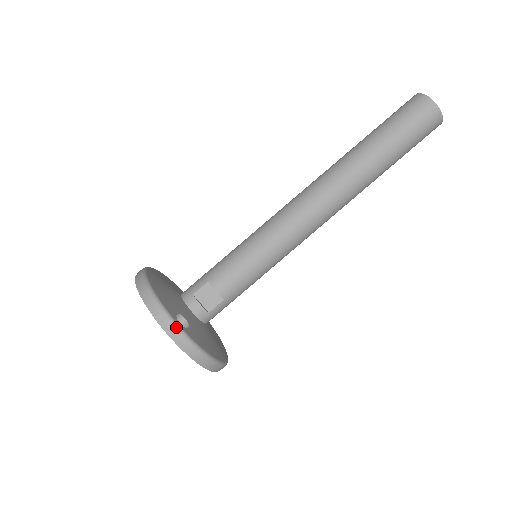
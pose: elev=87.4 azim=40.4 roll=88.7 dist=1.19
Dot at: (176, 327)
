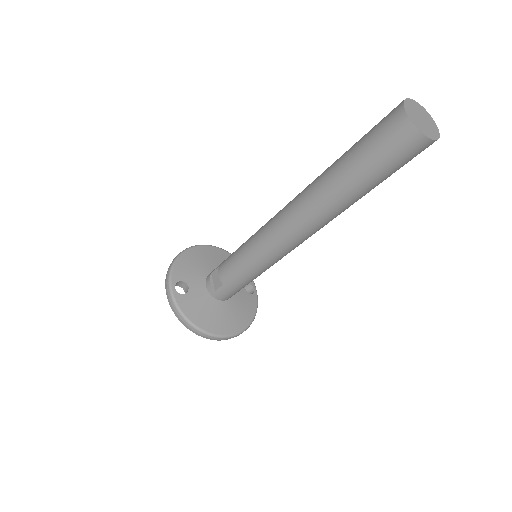
Dot at: (169, 289)
